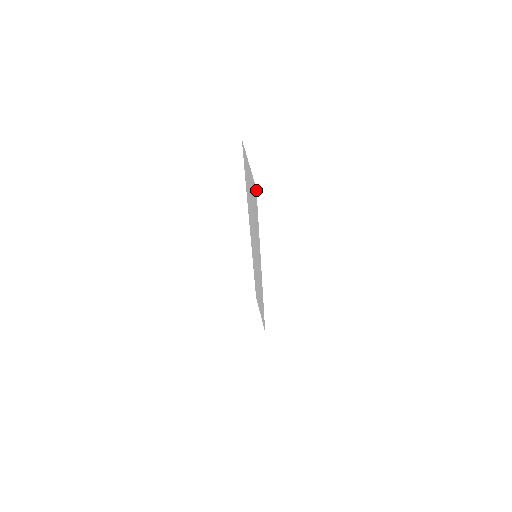
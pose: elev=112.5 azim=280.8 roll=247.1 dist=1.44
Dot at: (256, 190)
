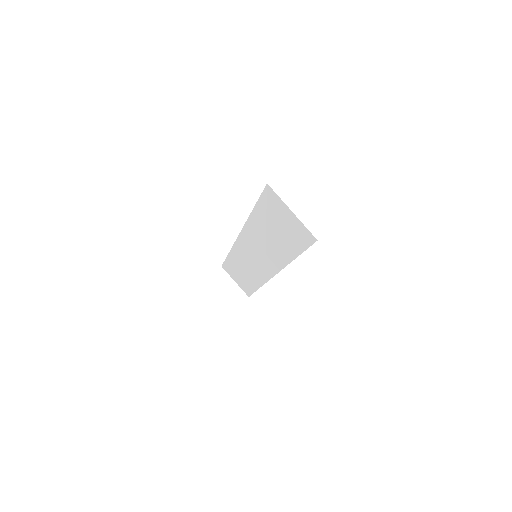
Dot at: occluded
